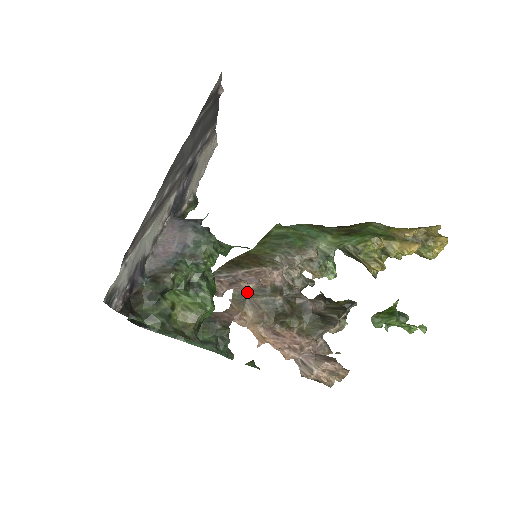
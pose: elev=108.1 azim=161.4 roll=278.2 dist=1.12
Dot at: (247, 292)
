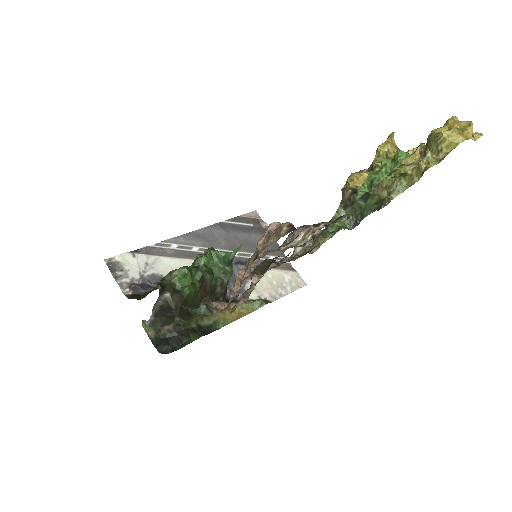
Dot at: occluded
